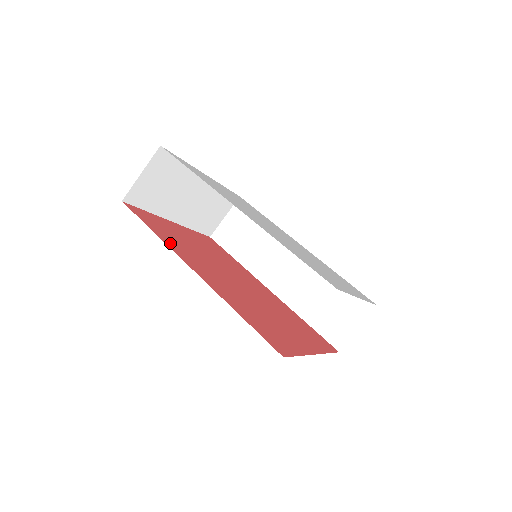
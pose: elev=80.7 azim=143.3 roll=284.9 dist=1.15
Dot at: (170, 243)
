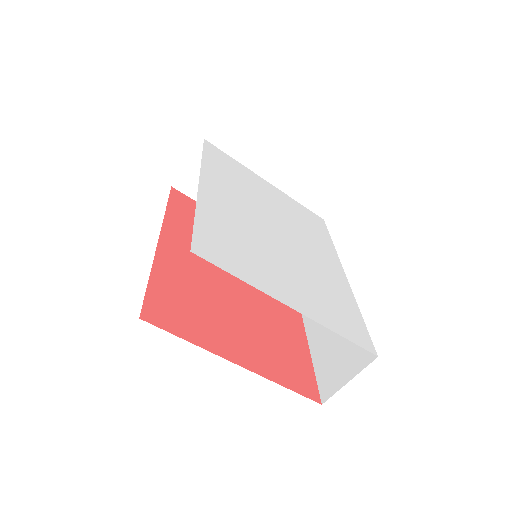
Dot at: (175, 220)
